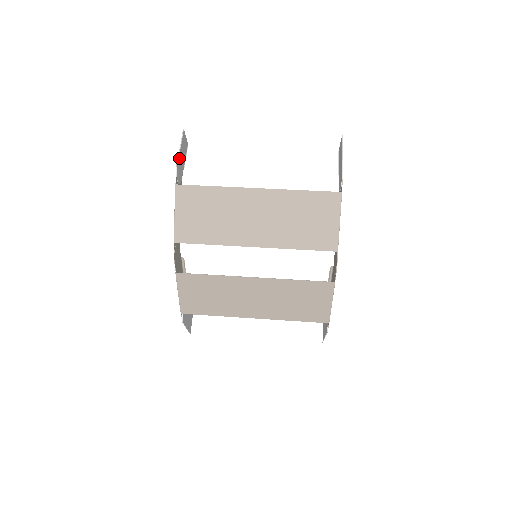
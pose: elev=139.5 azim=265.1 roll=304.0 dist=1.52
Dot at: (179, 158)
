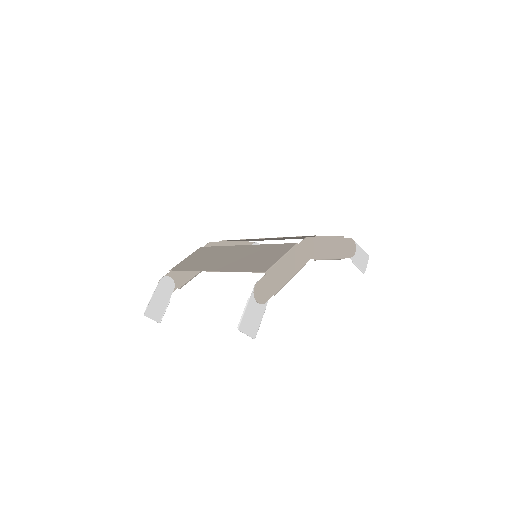
Dot at: occluded
